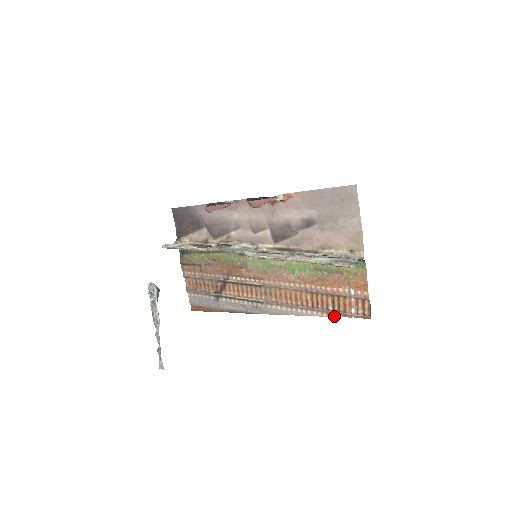
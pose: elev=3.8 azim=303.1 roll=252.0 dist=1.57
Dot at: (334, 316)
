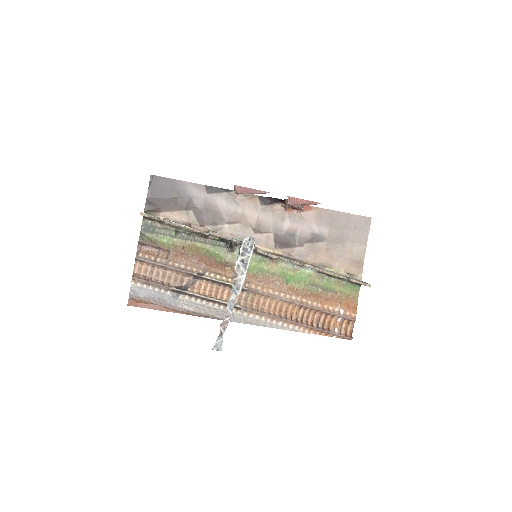
Dot at: (316, 334)
